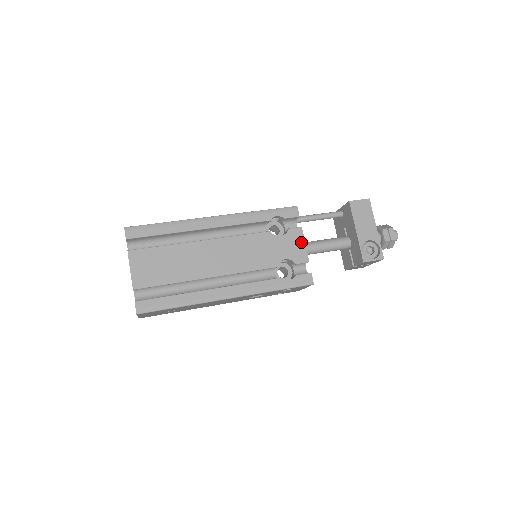
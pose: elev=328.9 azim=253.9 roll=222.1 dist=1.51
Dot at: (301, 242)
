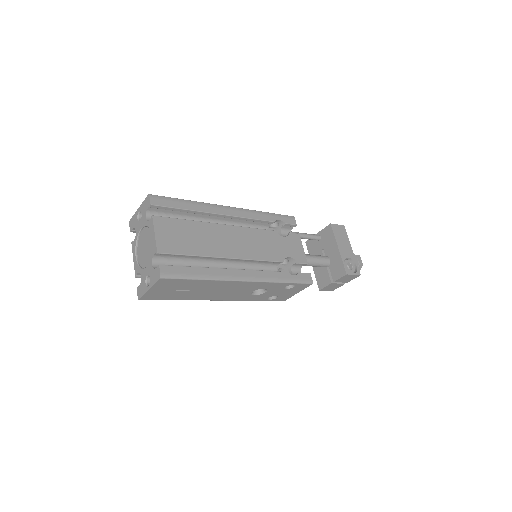
Dot at: (300, 246)
